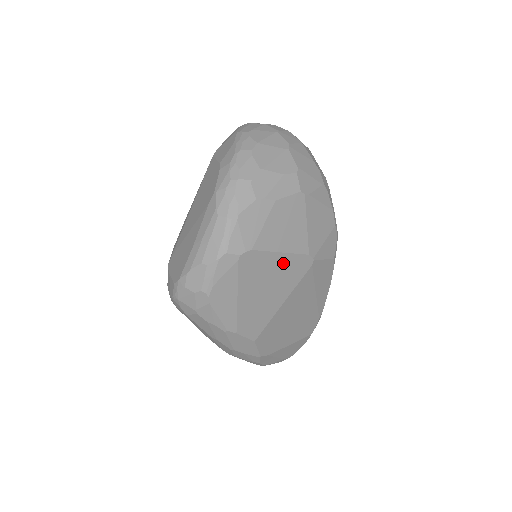
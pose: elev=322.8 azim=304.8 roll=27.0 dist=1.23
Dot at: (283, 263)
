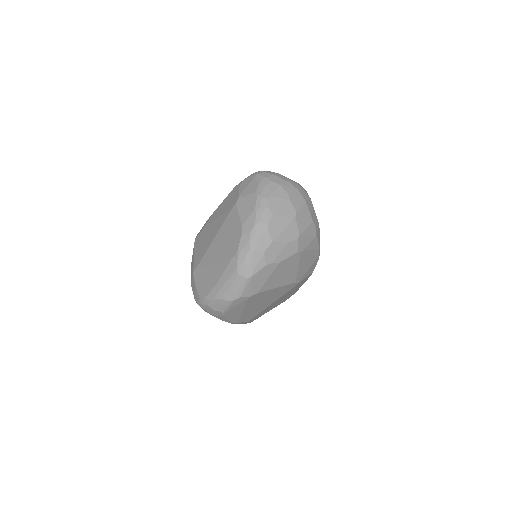
Dot at: (277, 291)
